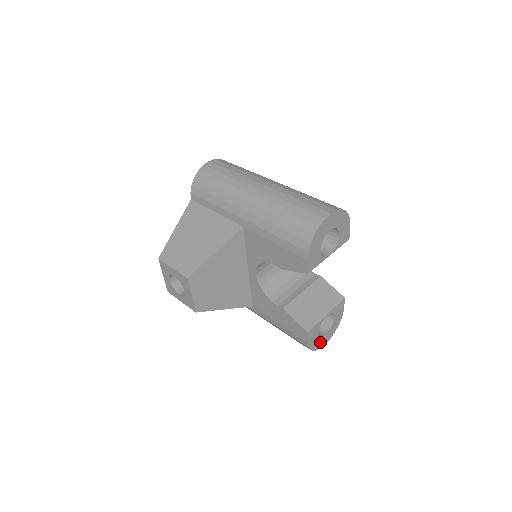
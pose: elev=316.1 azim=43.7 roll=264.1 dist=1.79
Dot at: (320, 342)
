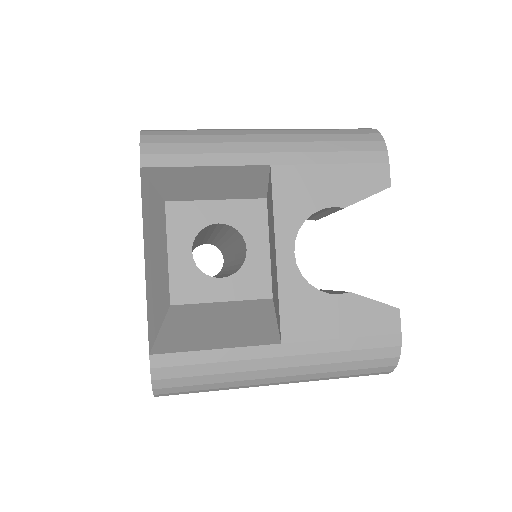
Dot at: occluded
